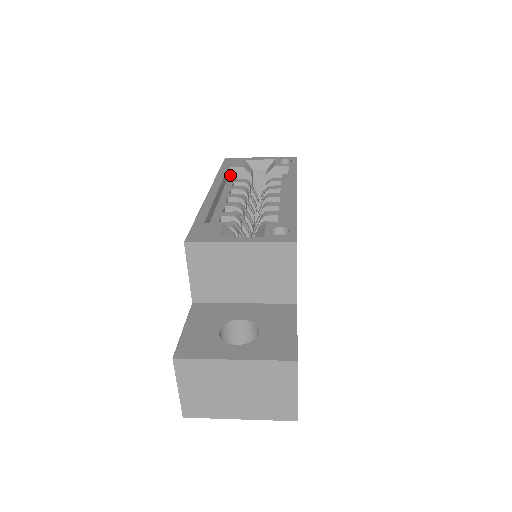
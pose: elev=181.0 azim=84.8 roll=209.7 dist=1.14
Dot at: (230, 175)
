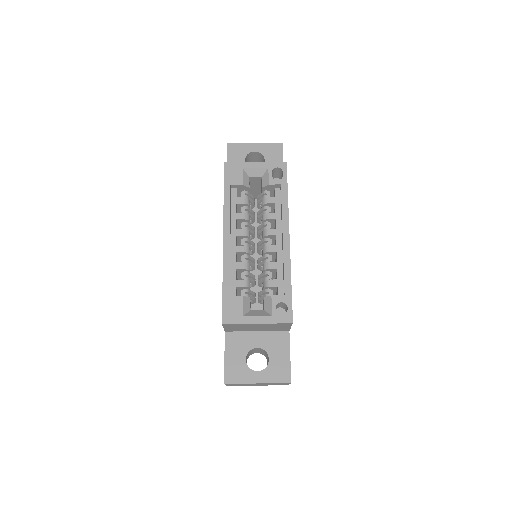
Dot at: (232, 189)
